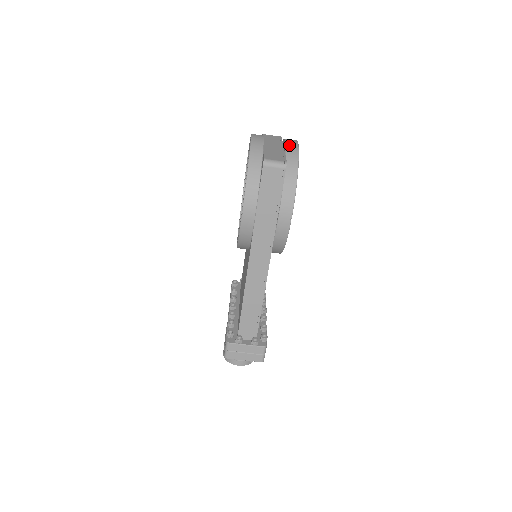
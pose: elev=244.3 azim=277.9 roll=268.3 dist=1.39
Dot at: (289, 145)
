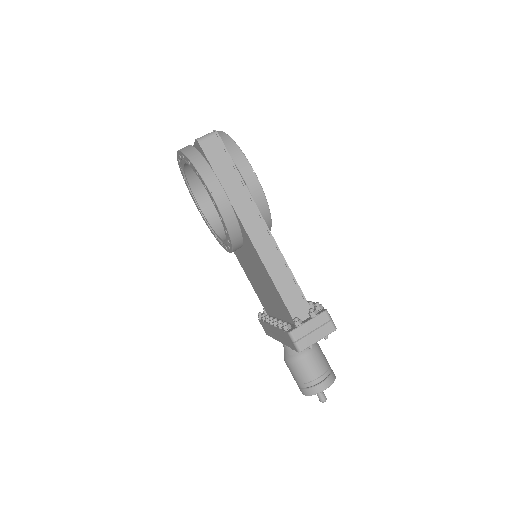
Dot at: occluded
